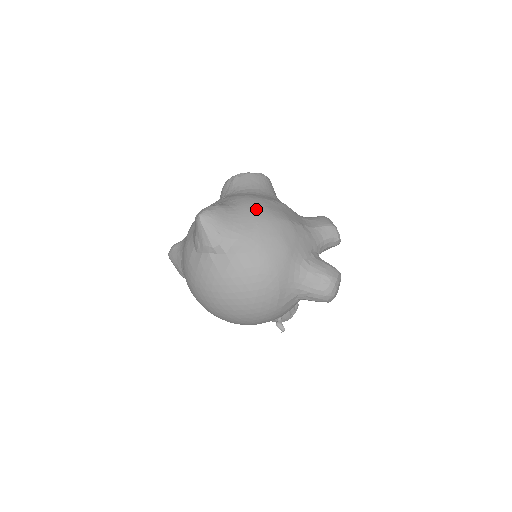
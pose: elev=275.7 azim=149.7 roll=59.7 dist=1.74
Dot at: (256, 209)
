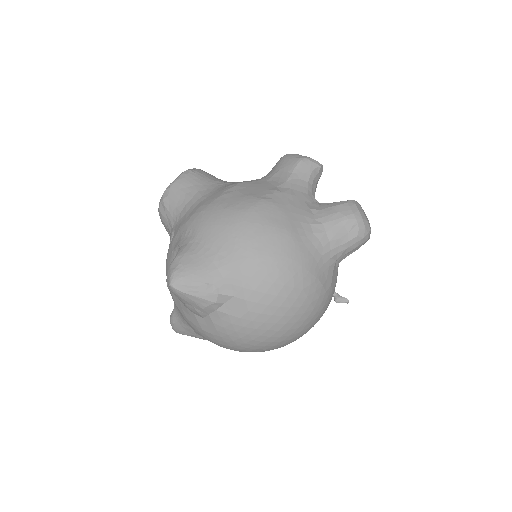
Dot at: (218, 221)
